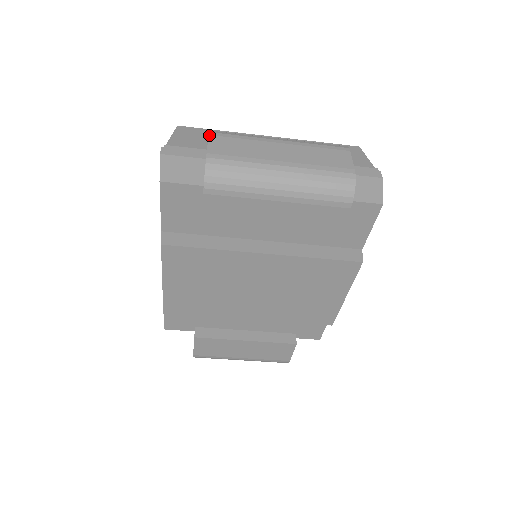
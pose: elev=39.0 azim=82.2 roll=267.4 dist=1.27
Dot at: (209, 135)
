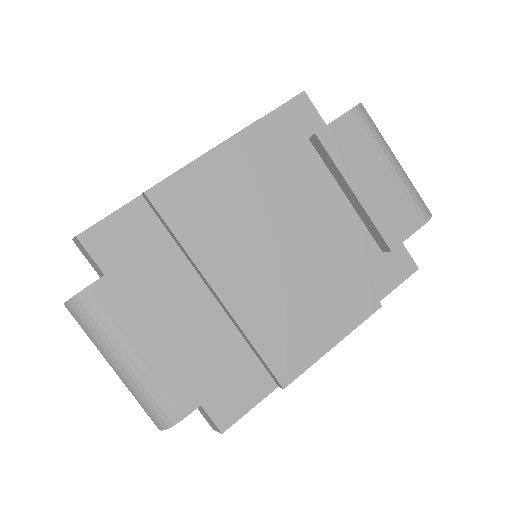
Dot at: occluded
